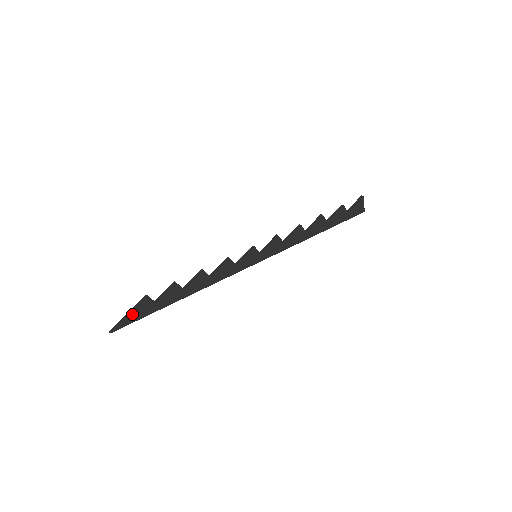
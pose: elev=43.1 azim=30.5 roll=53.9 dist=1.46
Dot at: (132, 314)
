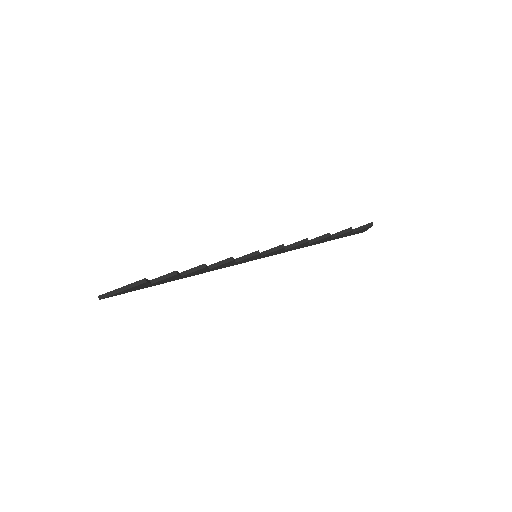
Dot at: (126, 290)
